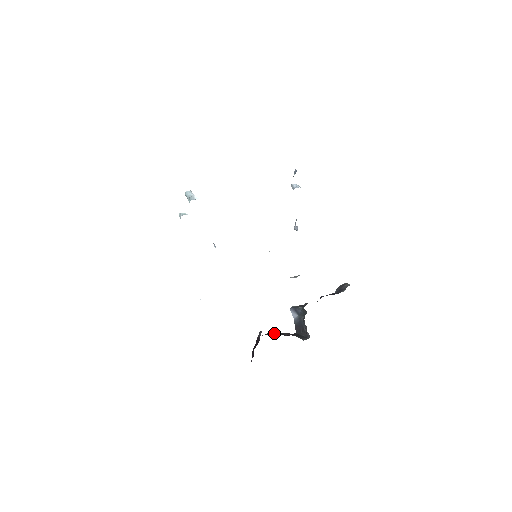
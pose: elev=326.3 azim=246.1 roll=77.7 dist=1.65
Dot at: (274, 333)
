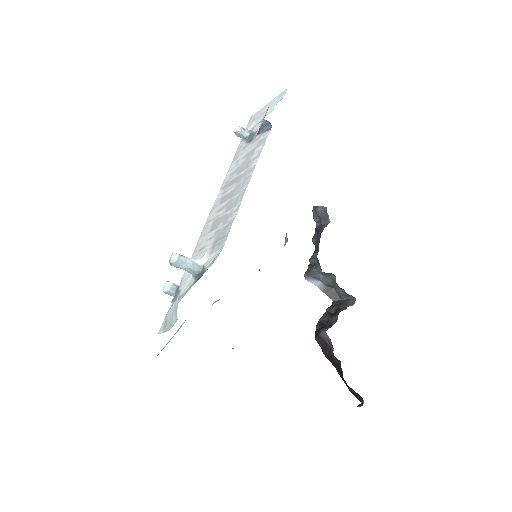
Dot at: (323, 320)
